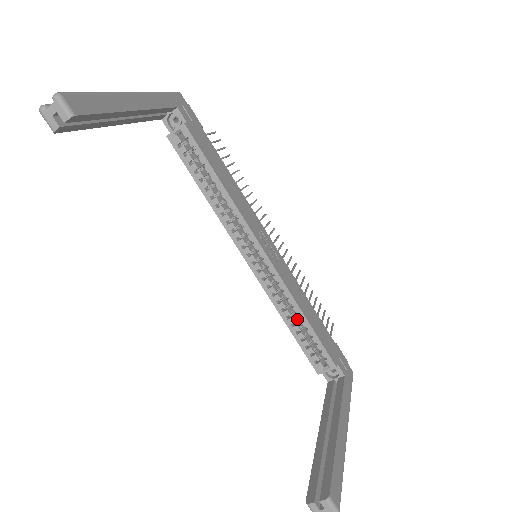
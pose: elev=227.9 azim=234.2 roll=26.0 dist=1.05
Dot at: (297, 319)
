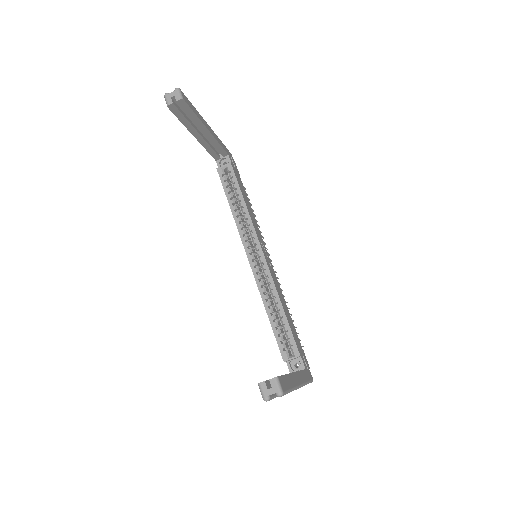
Dot at: (276, 312)
